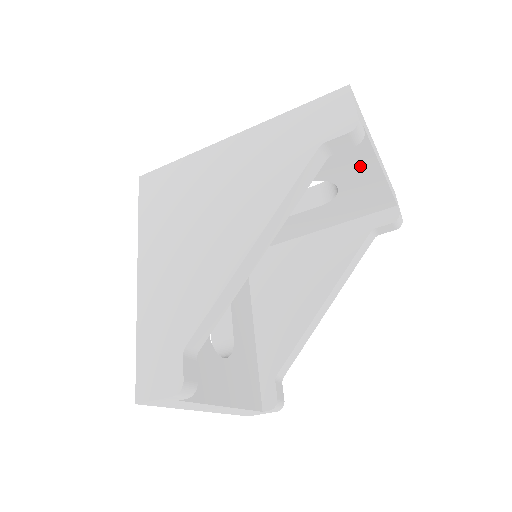
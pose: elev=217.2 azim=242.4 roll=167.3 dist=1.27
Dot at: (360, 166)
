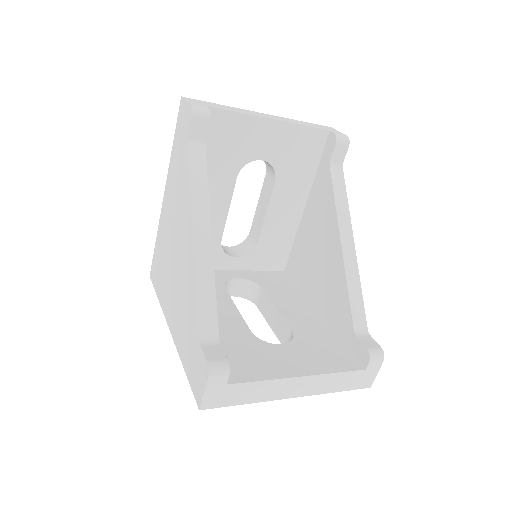
Dot at: (252, 132)
